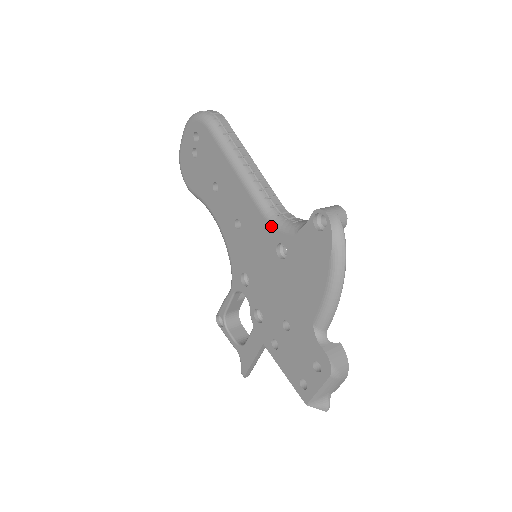
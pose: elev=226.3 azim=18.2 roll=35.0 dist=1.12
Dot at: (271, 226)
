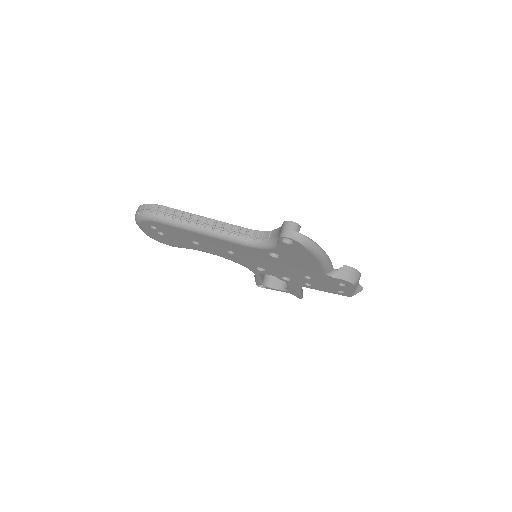
Dot at: (256, 249)
